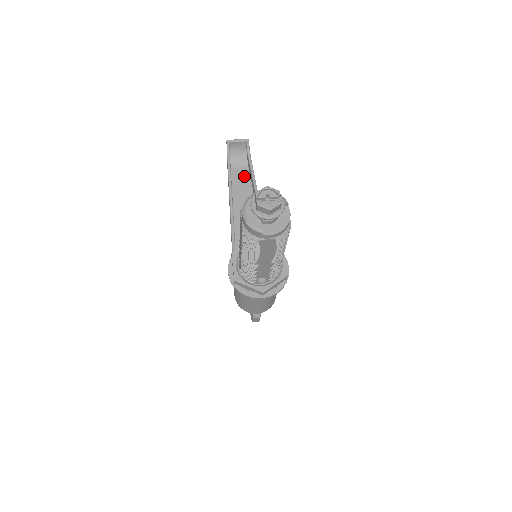
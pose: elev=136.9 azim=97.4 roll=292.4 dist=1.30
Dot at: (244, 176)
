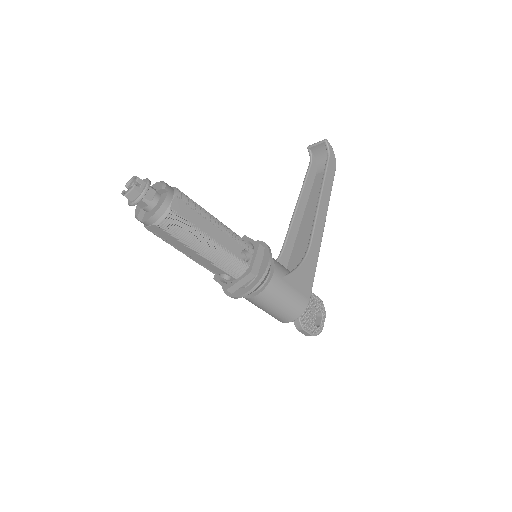
Dot at: occluded
